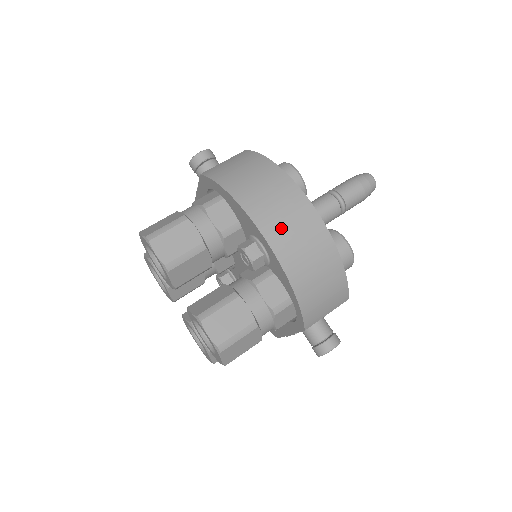
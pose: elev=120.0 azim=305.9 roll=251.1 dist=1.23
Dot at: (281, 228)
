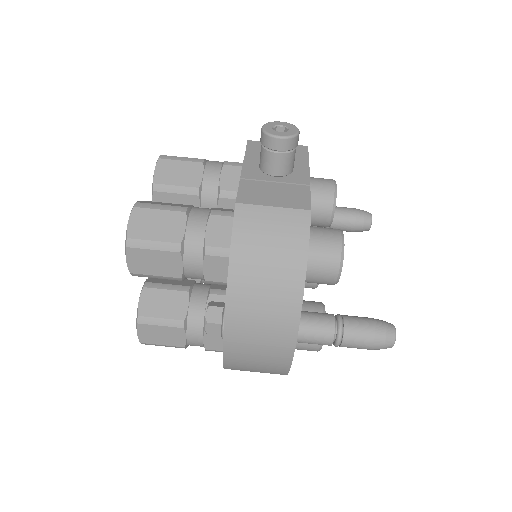
Dot at: (246, 346)
